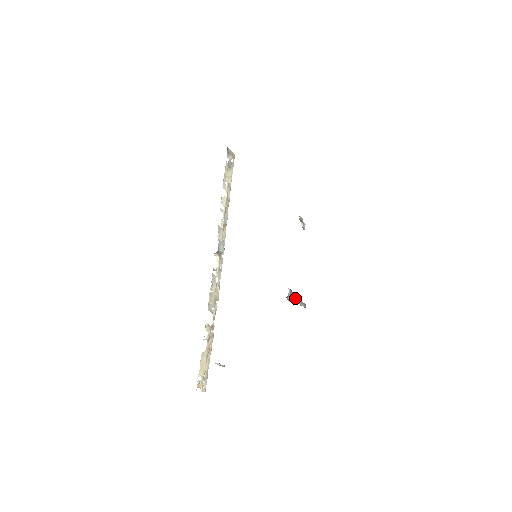
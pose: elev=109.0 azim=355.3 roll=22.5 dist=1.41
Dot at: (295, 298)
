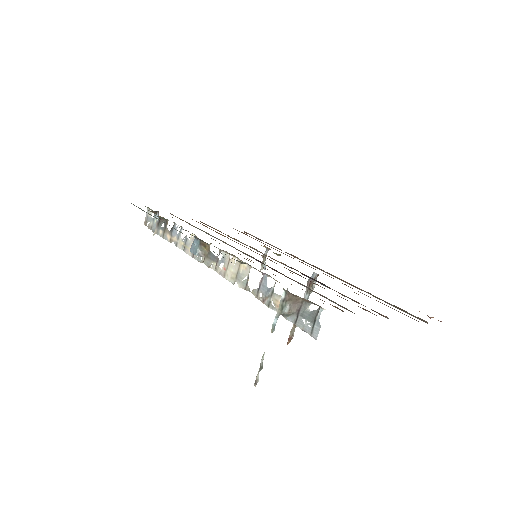
Dot at: (306, 299)
